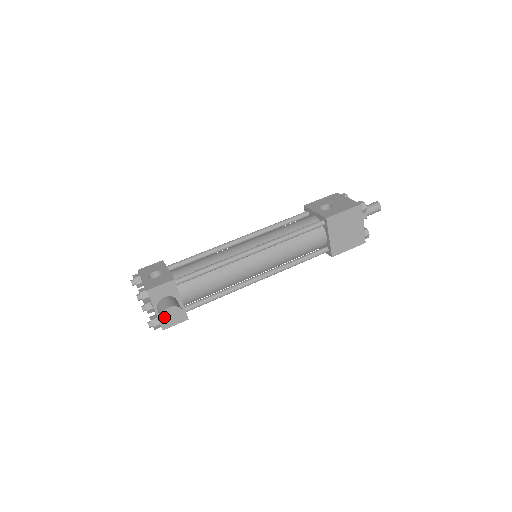
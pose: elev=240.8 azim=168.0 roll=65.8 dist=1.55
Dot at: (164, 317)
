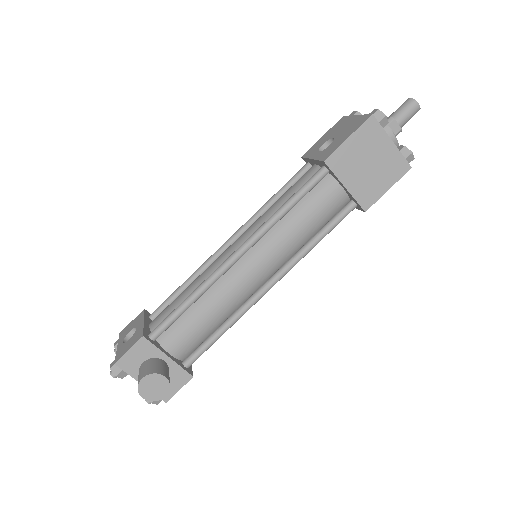
Dot at: (142, 393)
